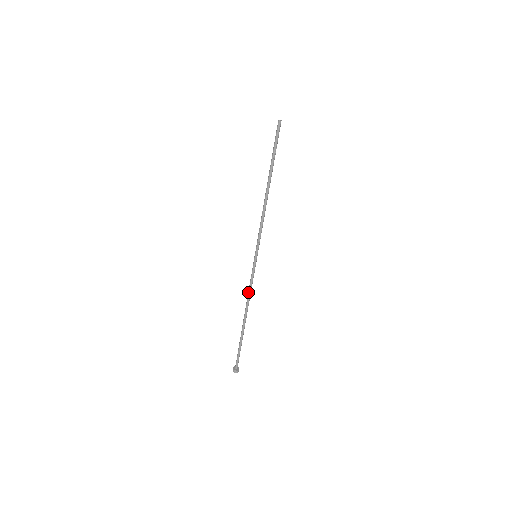
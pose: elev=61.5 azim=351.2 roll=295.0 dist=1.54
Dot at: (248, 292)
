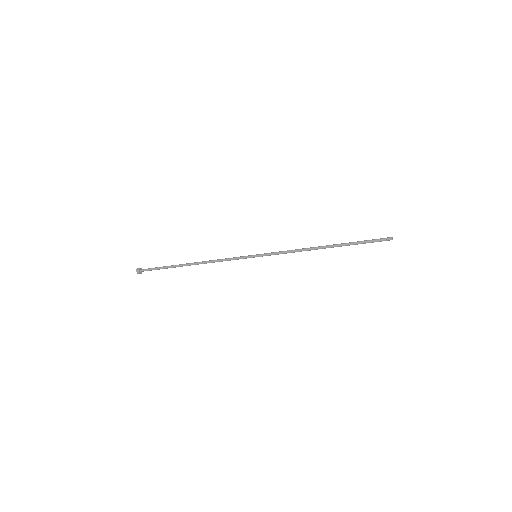
Dot at: occluded
